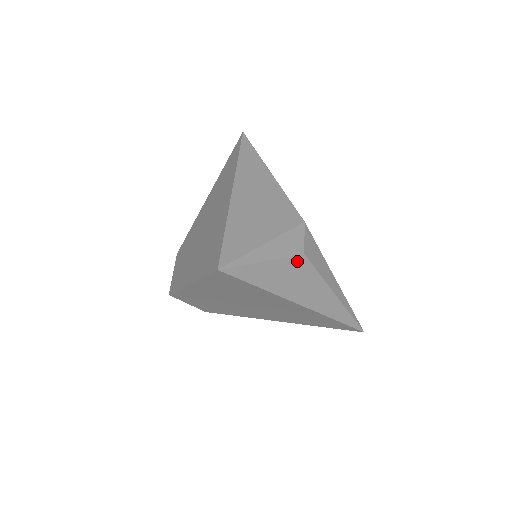
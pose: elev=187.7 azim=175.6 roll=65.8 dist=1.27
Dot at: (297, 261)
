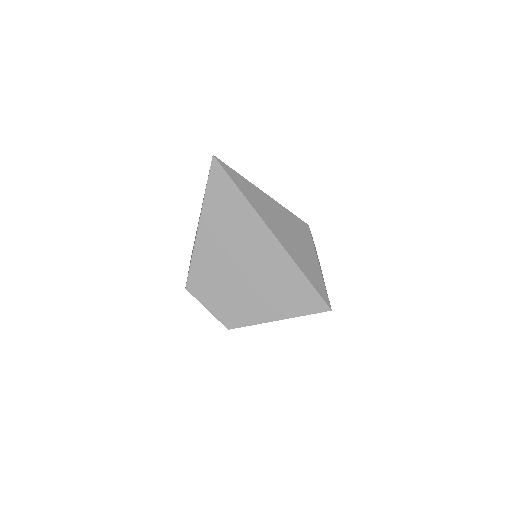
Dot at: occluded
